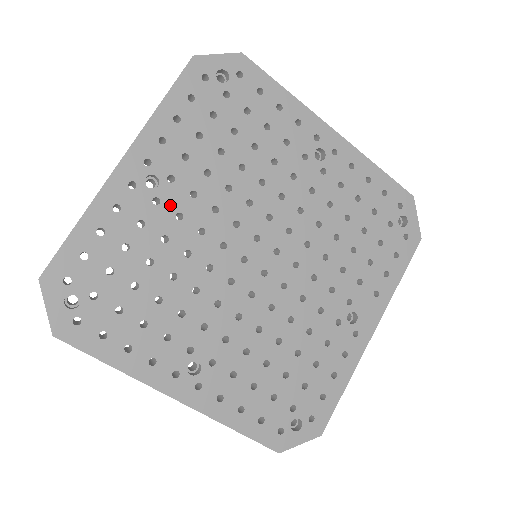
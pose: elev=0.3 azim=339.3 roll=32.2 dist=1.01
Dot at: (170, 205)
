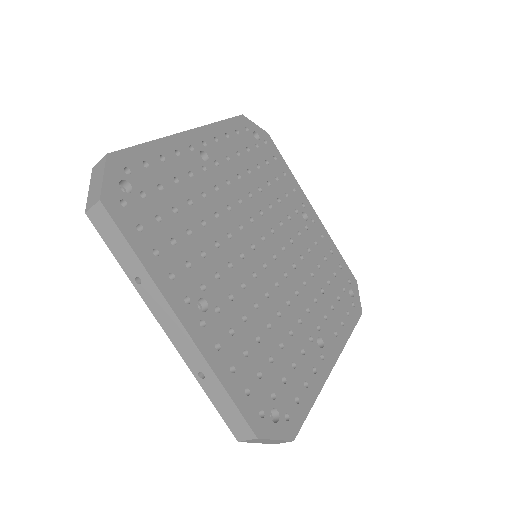
Dot at: (212, 177)
